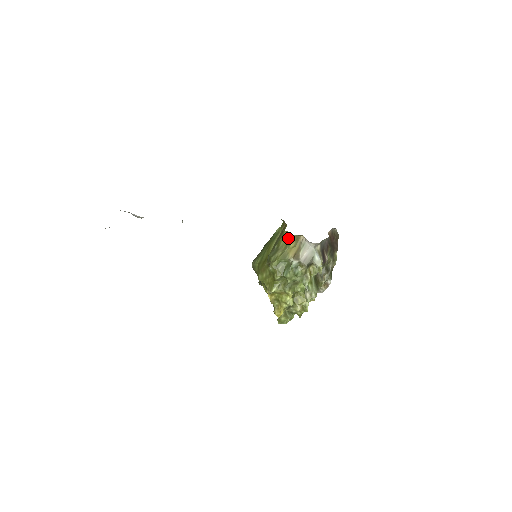
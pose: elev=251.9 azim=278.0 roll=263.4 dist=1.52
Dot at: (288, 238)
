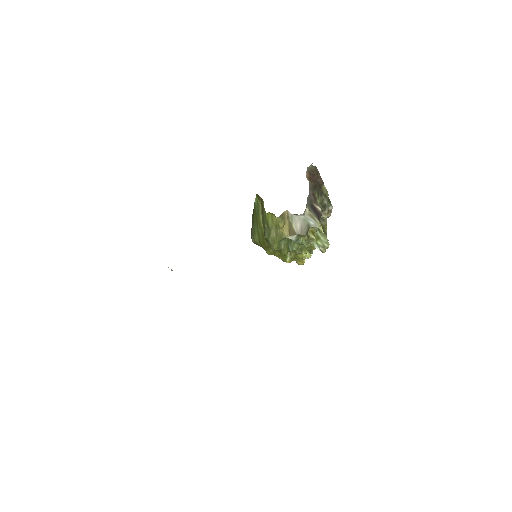
Dot at: (273, 218)
